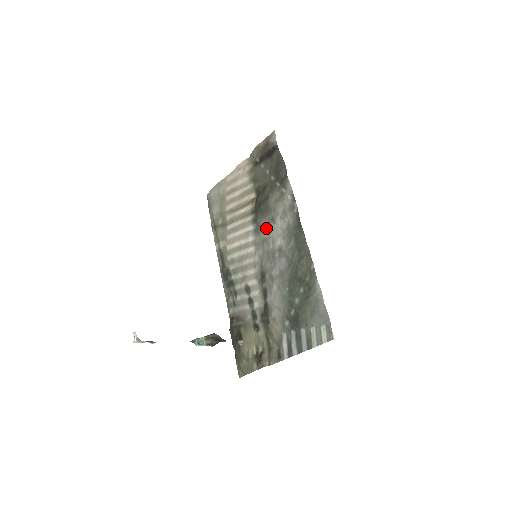
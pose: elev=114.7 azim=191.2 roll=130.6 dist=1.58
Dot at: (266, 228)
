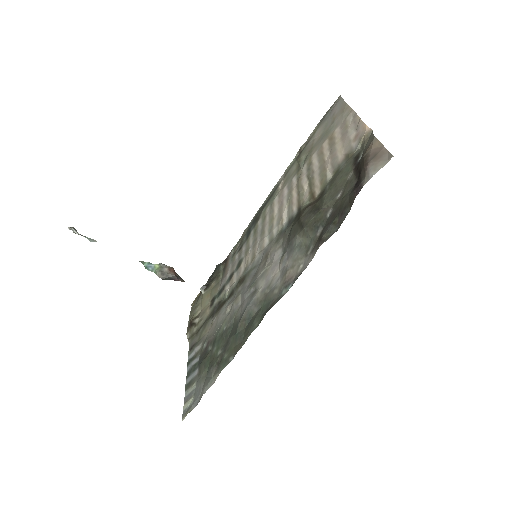
Dot at: (277, 250)
